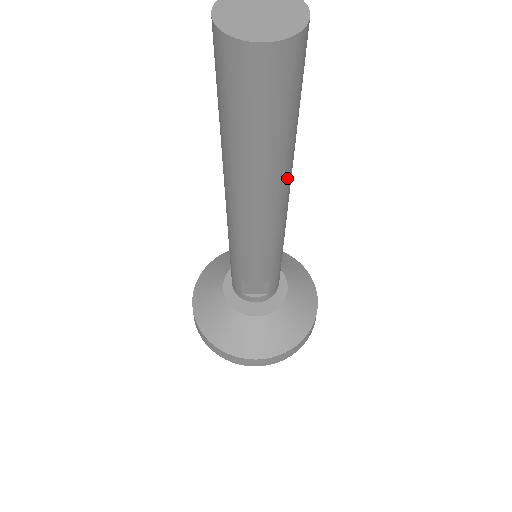
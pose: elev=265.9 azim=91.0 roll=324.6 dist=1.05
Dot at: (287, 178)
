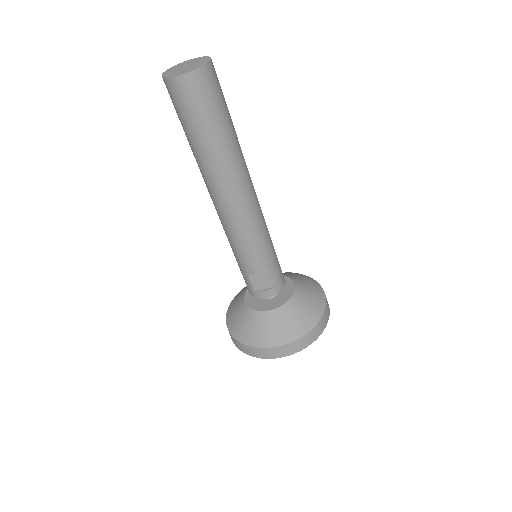
Dot at: (241, 168)
